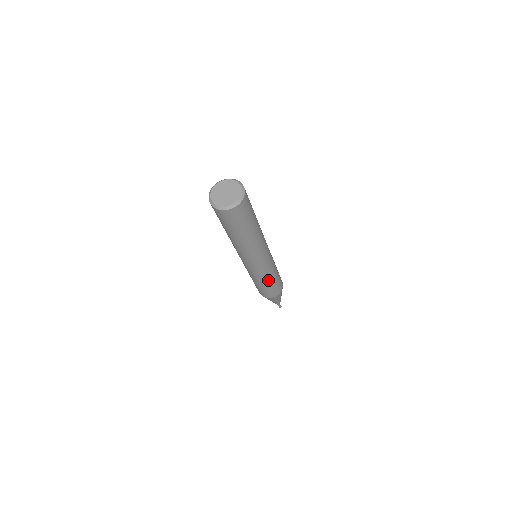
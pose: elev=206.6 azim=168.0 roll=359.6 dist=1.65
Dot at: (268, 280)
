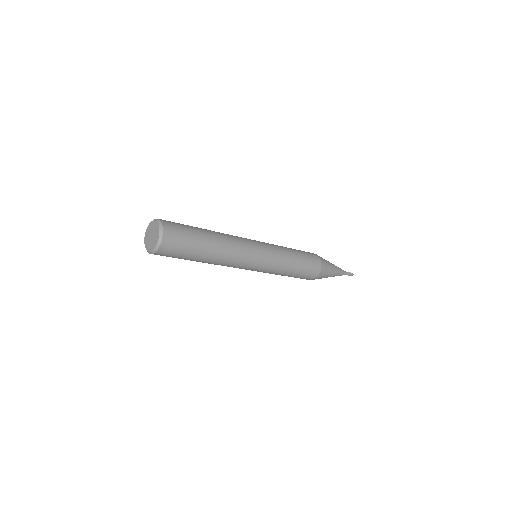
Dot at: (279, 274)
